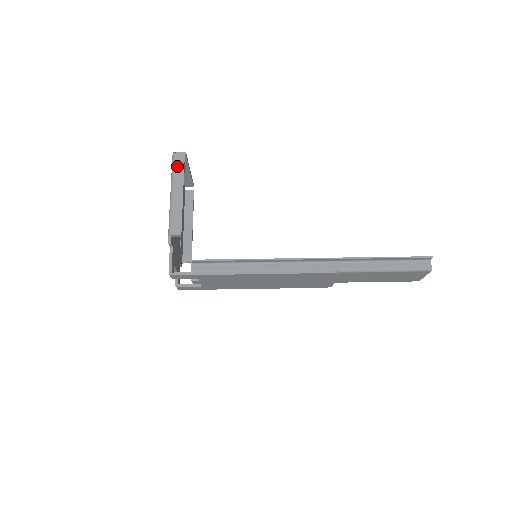
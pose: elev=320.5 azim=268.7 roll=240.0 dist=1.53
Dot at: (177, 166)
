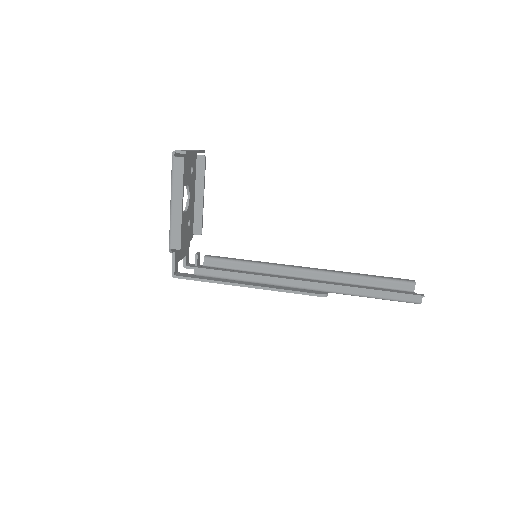
Dot at: (176, 173)
